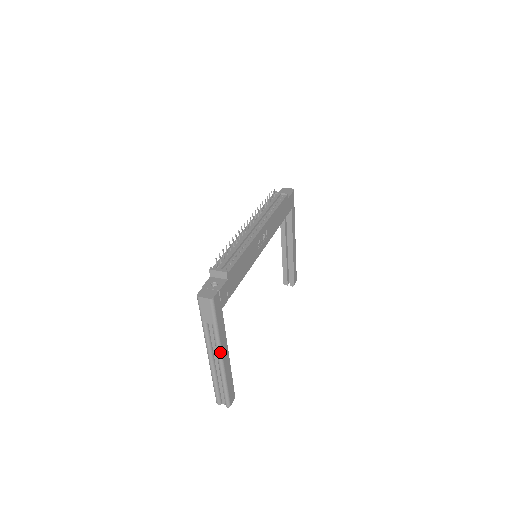
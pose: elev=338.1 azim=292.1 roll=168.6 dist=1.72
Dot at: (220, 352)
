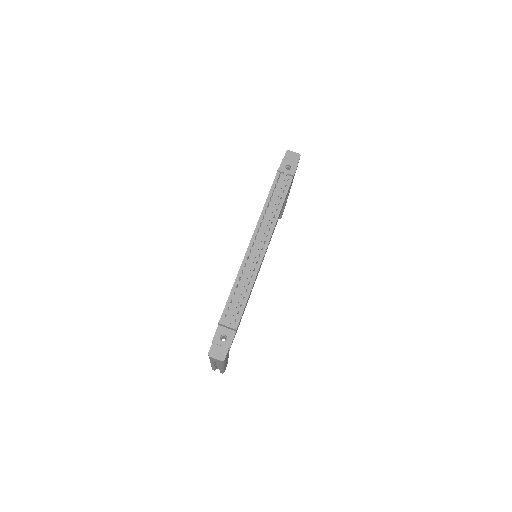
Dot at: (223, 367)
